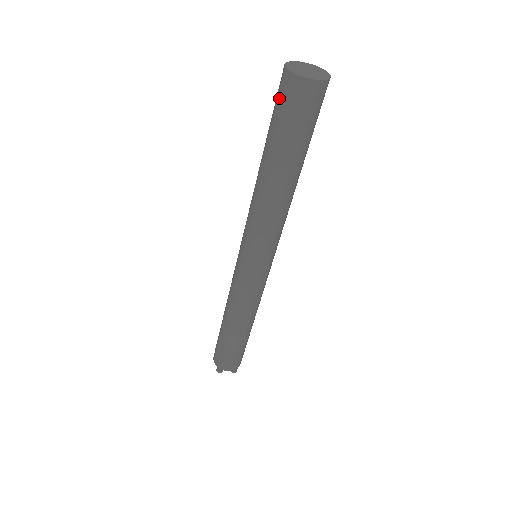
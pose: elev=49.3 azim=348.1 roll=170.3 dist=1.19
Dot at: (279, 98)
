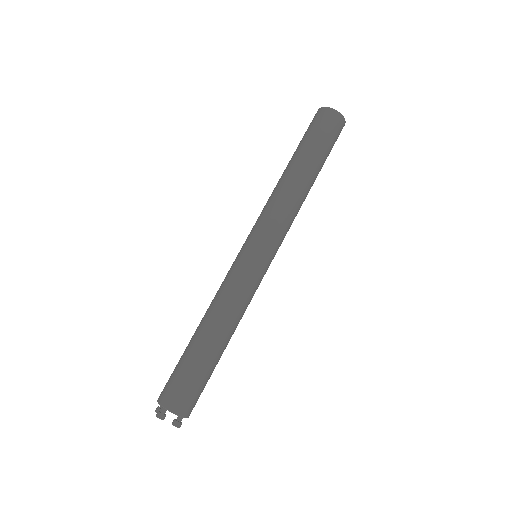
Dot at: (312, 123)
